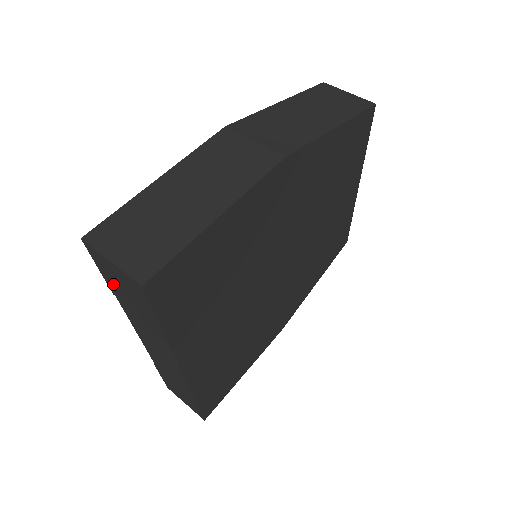
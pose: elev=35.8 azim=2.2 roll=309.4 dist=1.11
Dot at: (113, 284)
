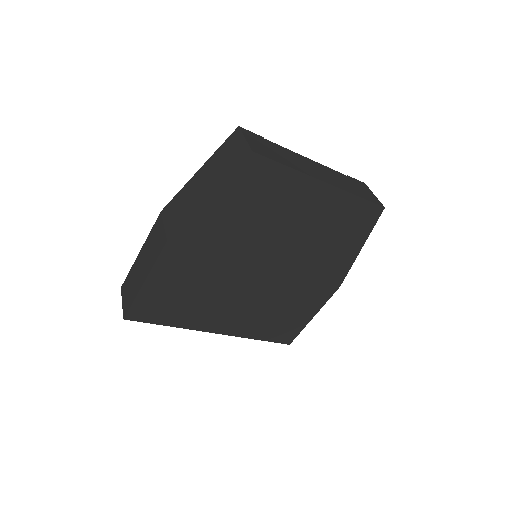
Dot at: occluded
